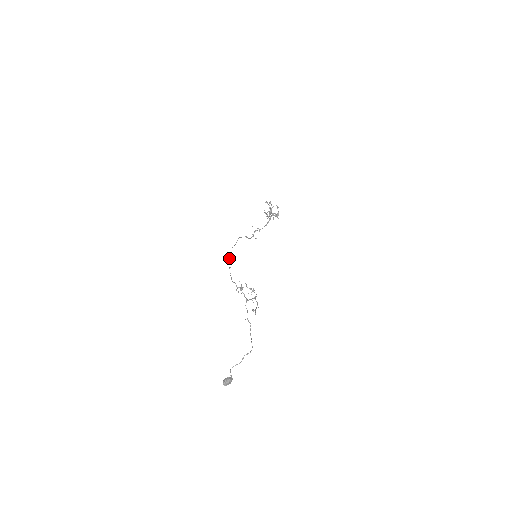
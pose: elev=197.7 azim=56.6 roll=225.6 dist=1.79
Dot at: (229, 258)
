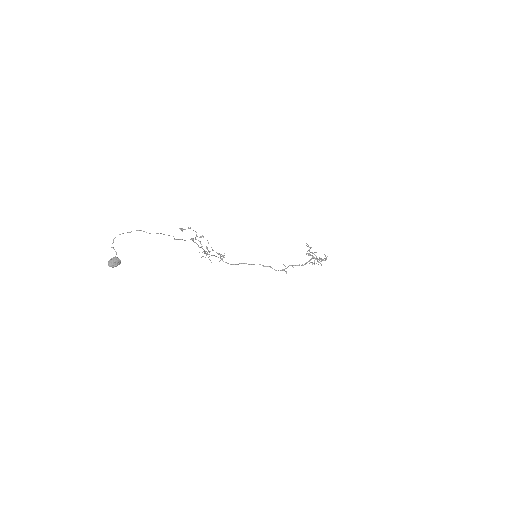
Dot at: (230, 264)
